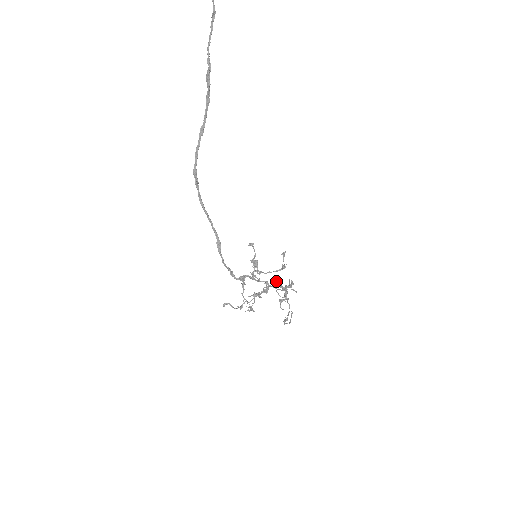
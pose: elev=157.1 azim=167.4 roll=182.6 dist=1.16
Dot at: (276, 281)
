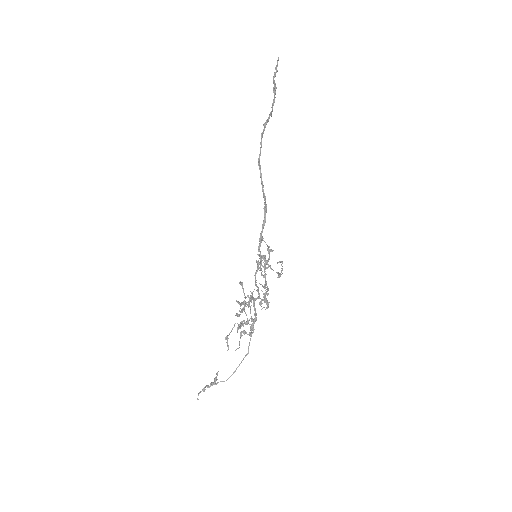
Dot at: (267, 291)
